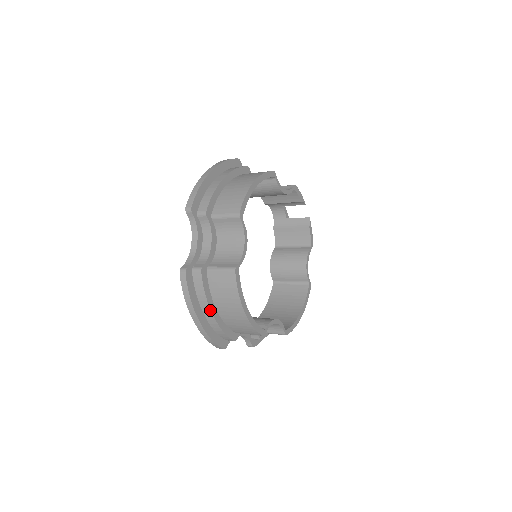
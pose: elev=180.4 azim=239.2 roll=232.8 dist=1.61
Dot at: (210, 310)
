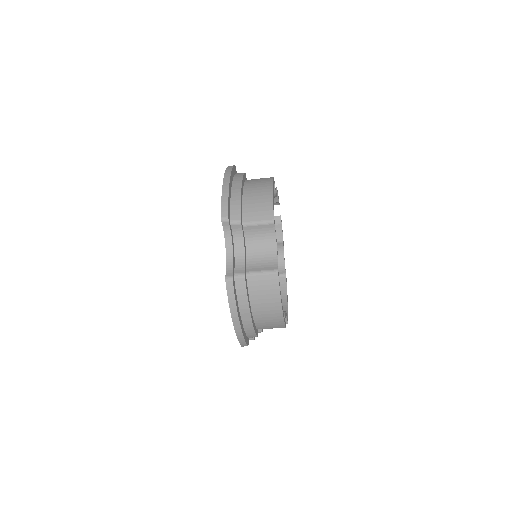
Dot at: (249, 312)
